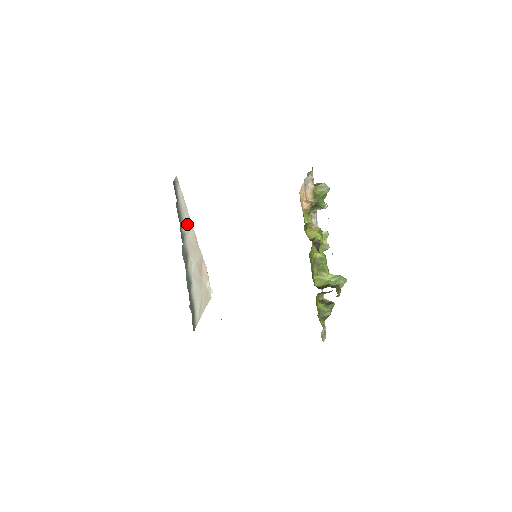
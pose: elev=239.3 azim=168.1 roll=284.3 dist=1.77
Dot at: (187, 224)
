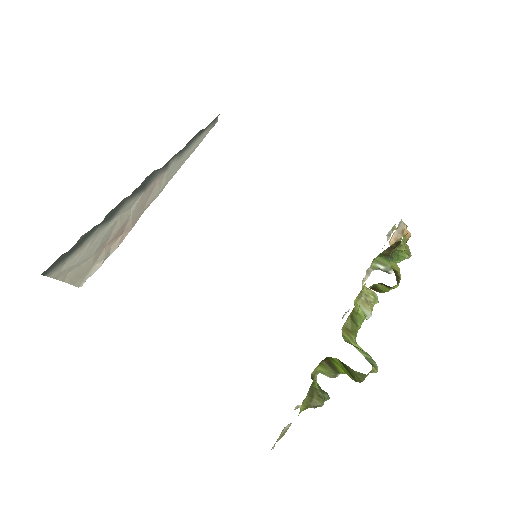
Dot at: (173, 169)
